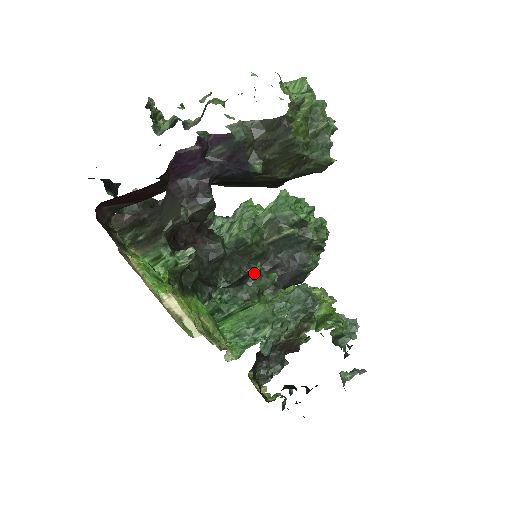
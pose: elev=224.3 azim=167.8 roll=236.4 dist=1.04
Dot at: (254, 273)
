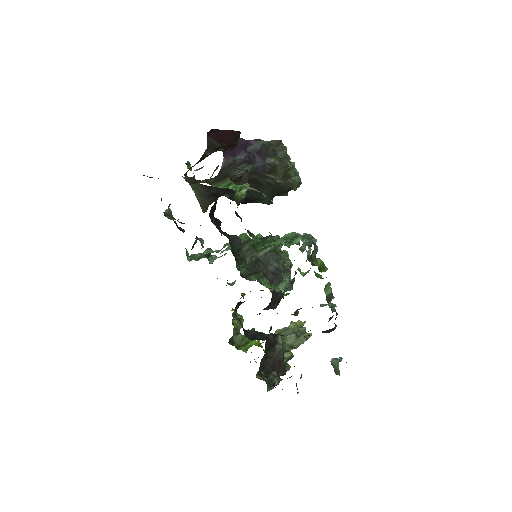
Dot at: occluded
